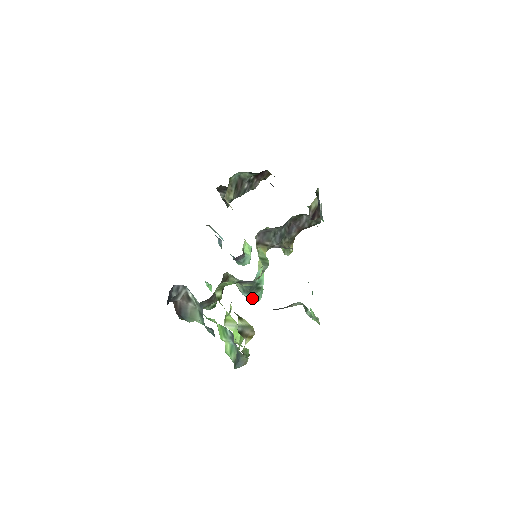
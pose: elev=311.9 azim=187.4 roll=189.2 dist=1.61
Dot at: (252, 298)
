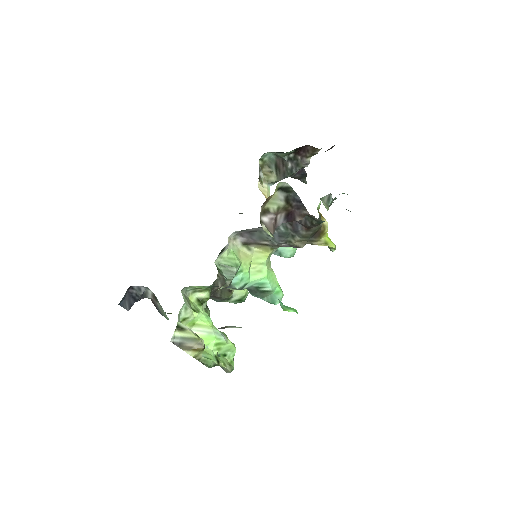
Dot at: (265, 300)
